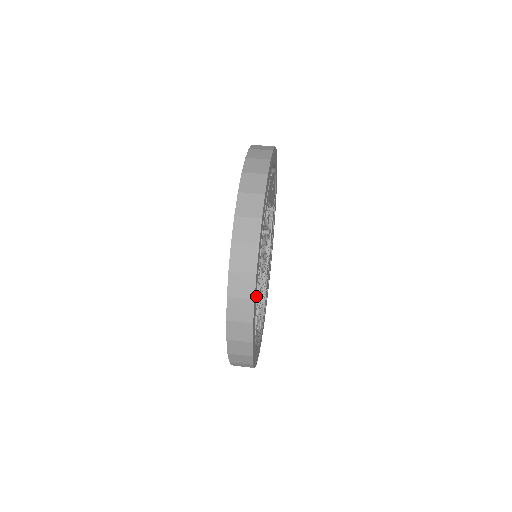
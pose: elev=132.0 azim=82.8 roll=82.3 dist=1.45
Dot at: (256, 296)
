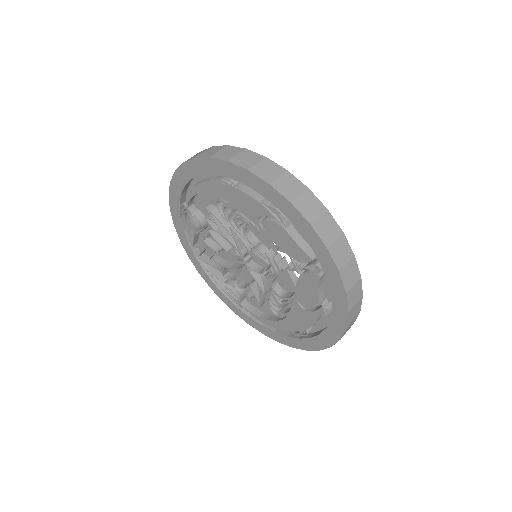
Dot at: occluded
